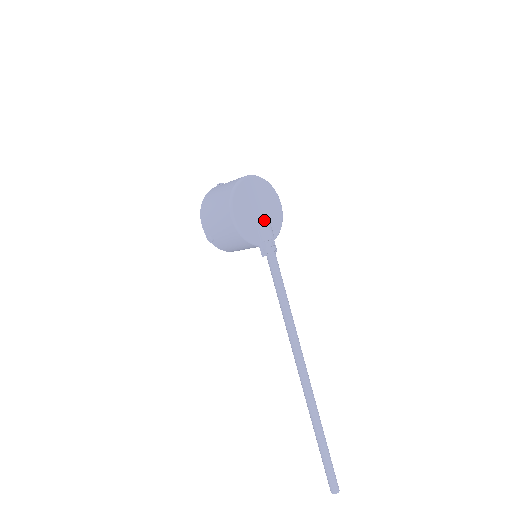
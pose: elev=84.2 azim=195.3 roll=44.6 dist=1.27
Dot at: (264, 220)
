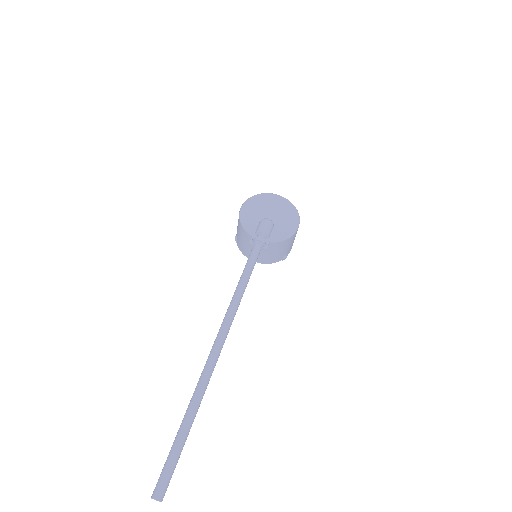
Dot at: (266, 219)
